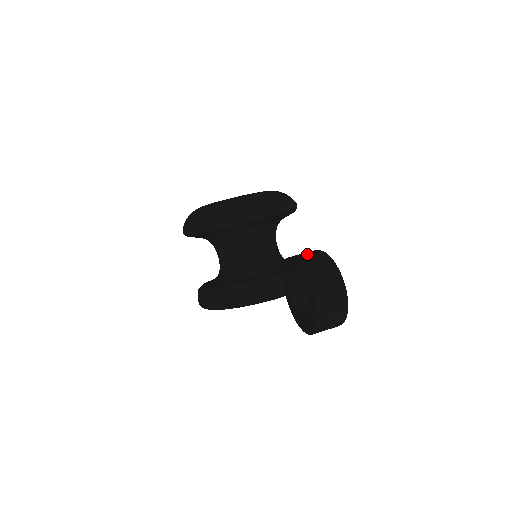
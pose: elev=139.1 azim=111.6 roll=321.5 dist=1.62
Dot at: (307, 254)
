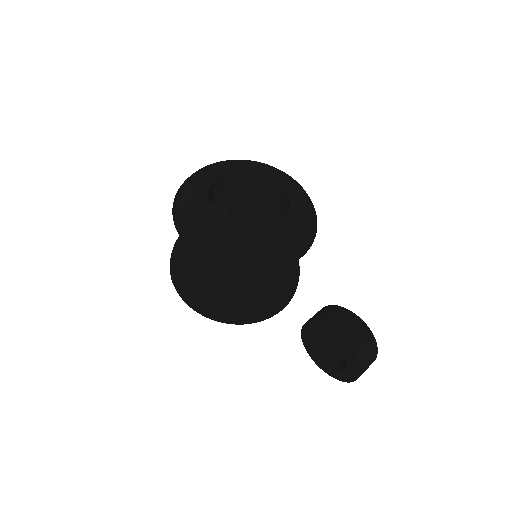
Dot at: (356, 332)
